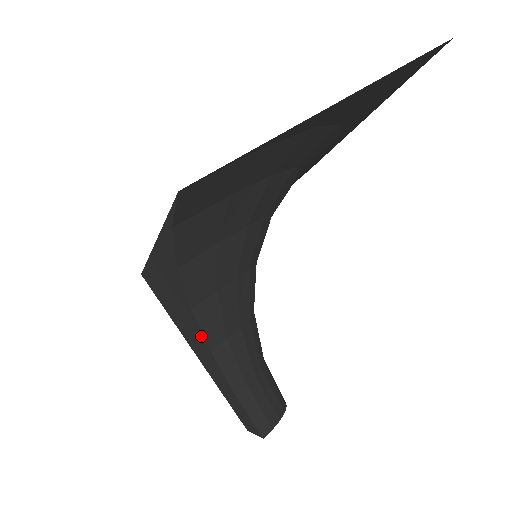
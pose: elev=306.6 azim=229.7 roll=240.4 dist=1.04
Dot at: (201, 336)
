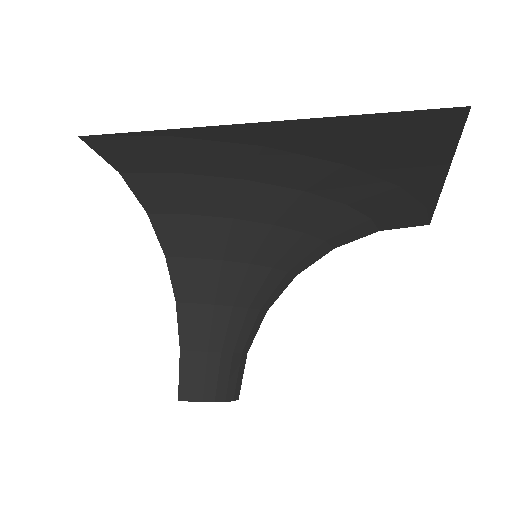
Dot at: occluded
